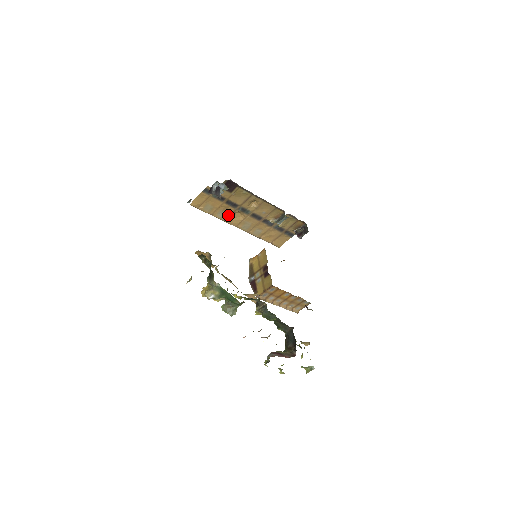
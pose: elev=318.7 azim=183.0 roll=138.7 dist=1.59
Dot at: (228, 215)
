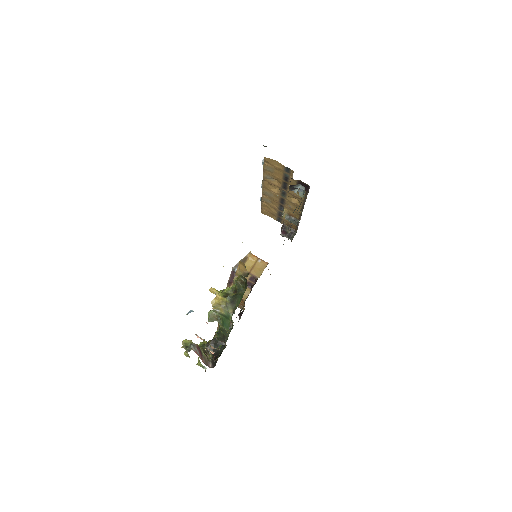
Dot at: (271, 182)
